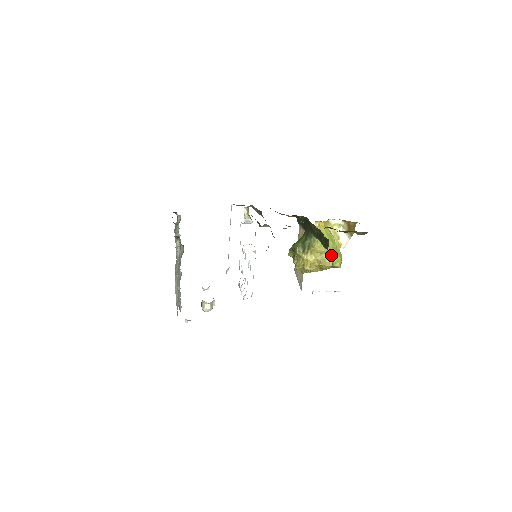
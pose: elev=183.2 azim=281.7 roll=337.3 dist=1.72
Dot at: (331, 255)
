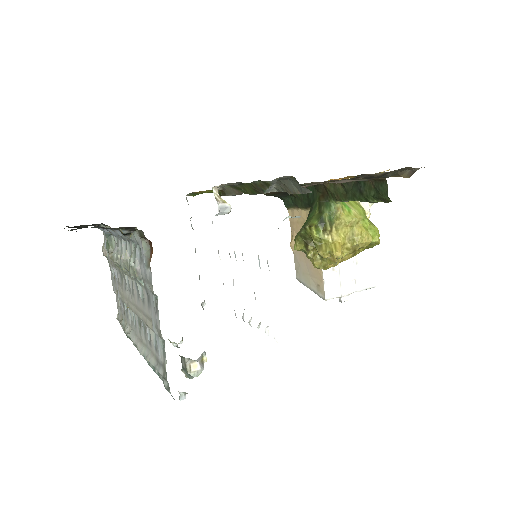
Dot at: (365, 225)
